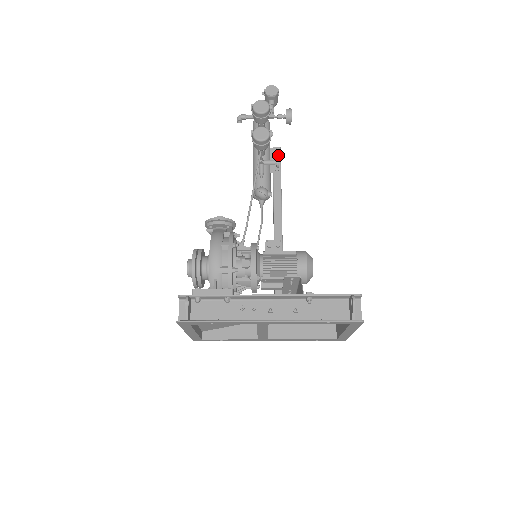
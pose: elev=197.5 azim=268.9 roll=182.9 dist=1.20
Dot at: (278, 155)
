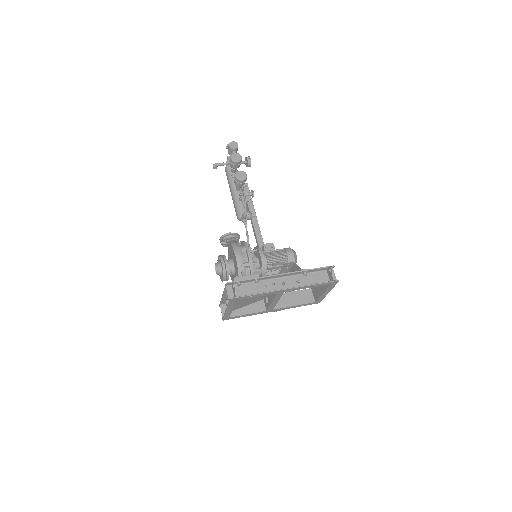
Dot at: (248, 189)
